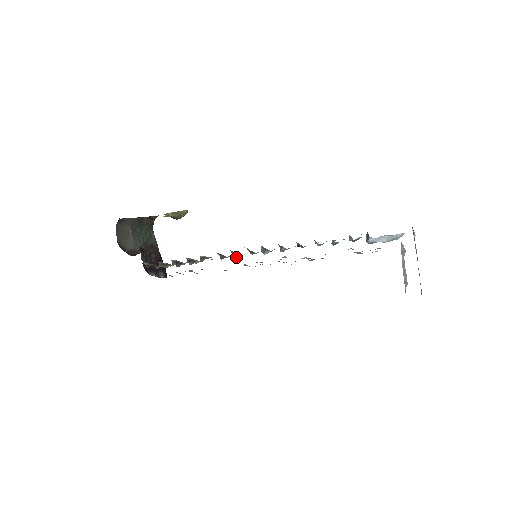
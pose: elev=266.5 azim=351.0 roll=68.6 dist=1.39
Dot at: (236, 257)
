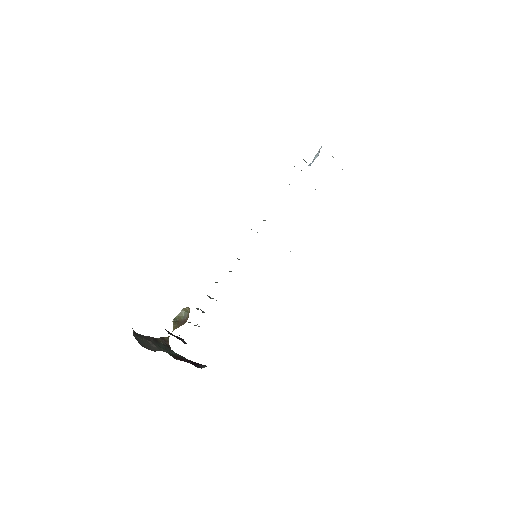
Dot at: occluded
